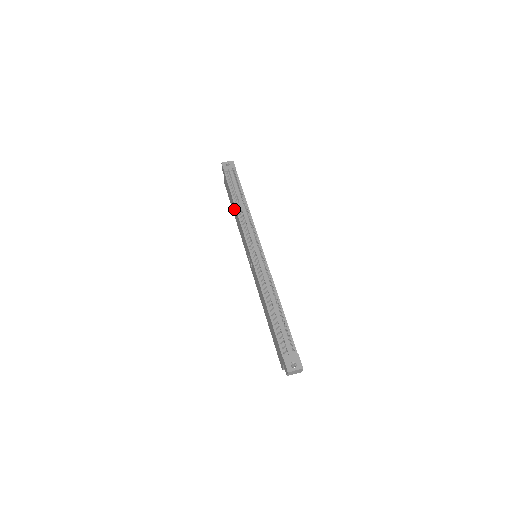
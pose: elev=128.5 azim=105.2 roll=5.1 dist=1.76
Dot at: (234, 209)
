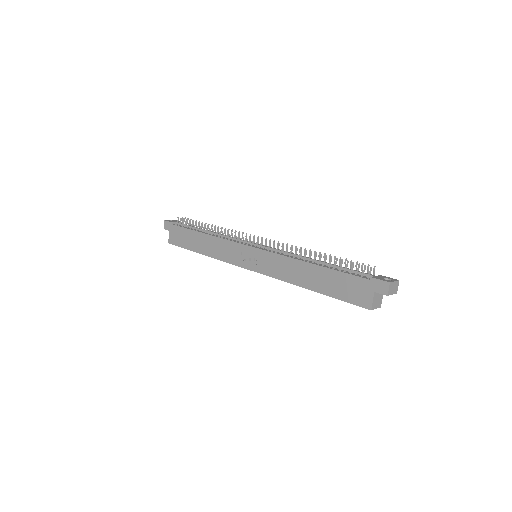
Dot at: (201, 241)
